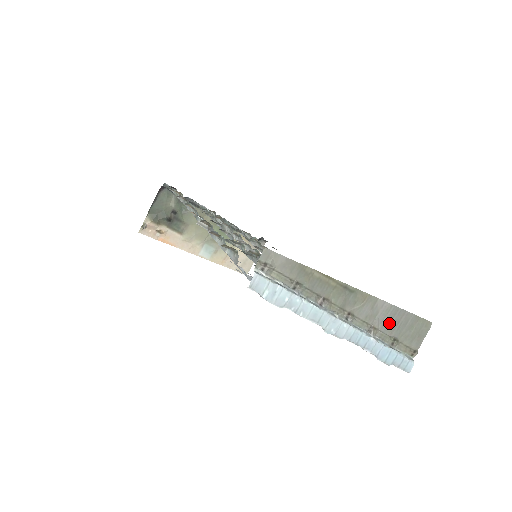
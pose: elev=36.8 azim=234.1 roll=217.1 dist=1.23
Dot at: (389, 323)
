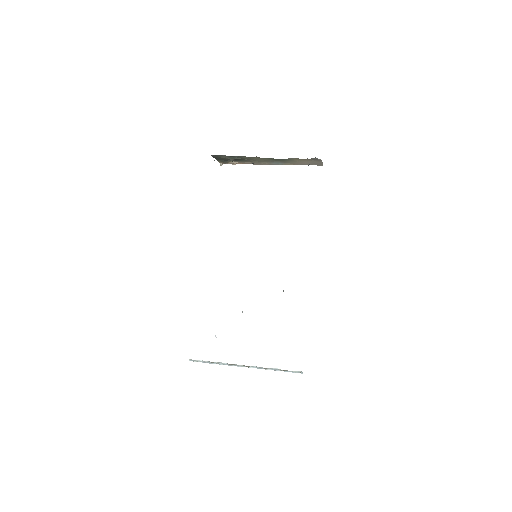
Dot at: occluded
